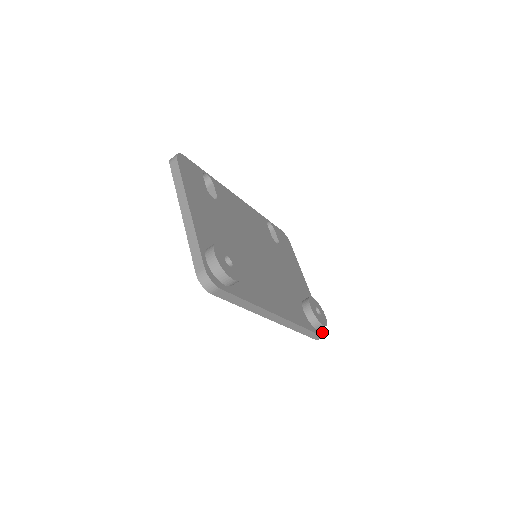
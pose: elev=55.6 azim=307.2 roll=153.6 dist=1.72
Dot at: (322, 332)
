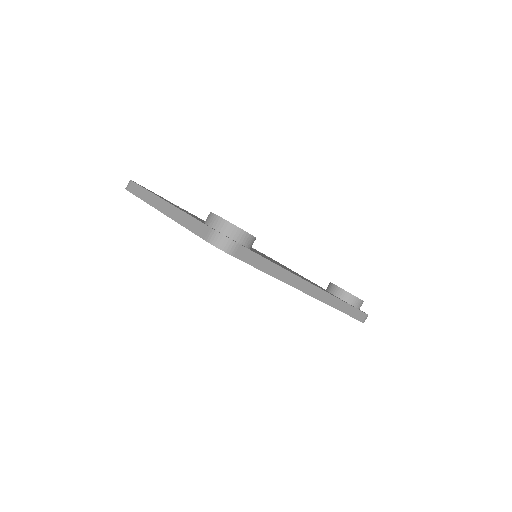
Dot at: occluded
